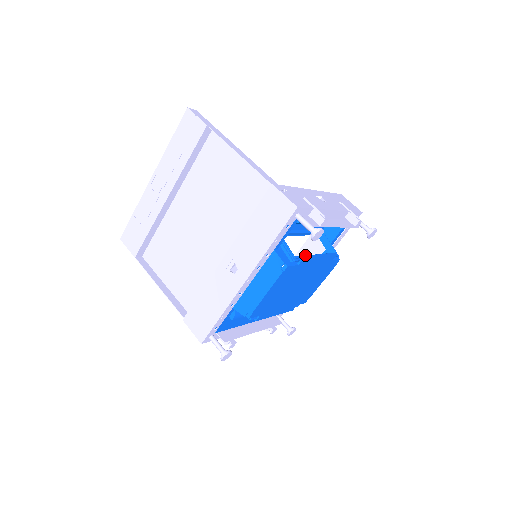
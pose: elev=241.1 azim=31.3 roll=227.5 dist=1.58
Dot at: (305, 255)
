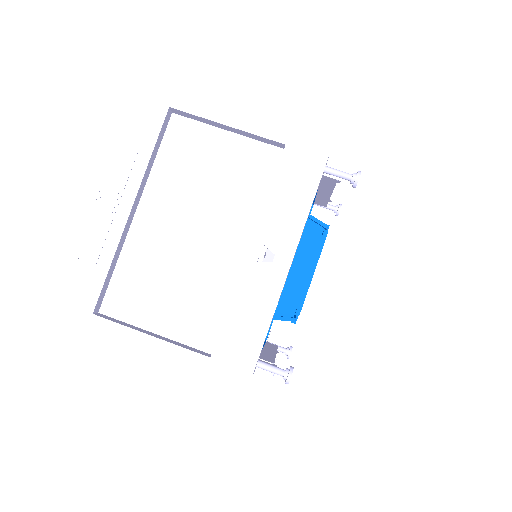
Dot at: occluded
